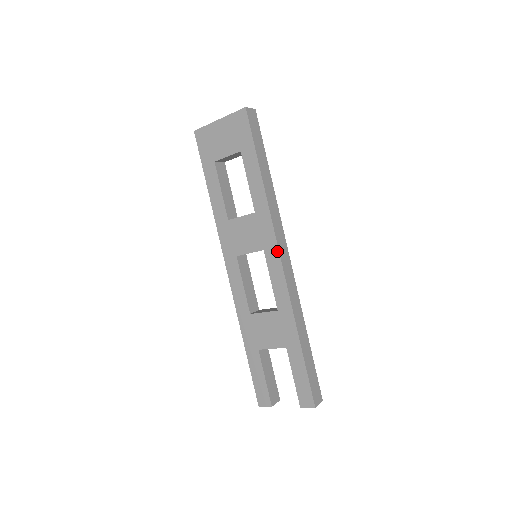
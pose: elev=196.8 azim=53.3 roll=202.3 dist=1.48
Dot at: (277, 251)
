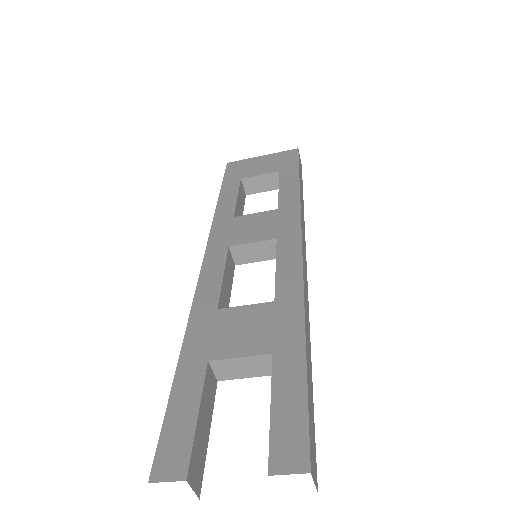
Dot at: (299, 238)
